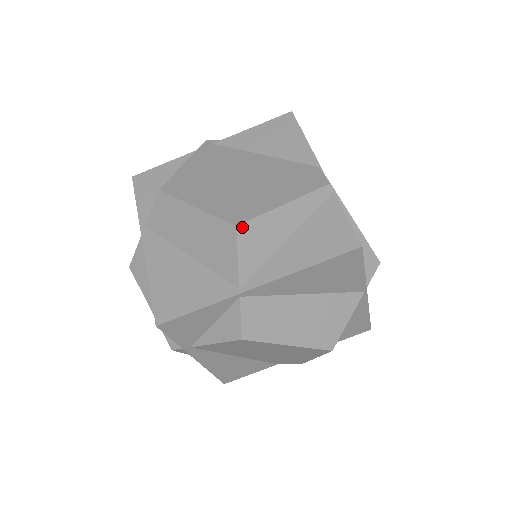
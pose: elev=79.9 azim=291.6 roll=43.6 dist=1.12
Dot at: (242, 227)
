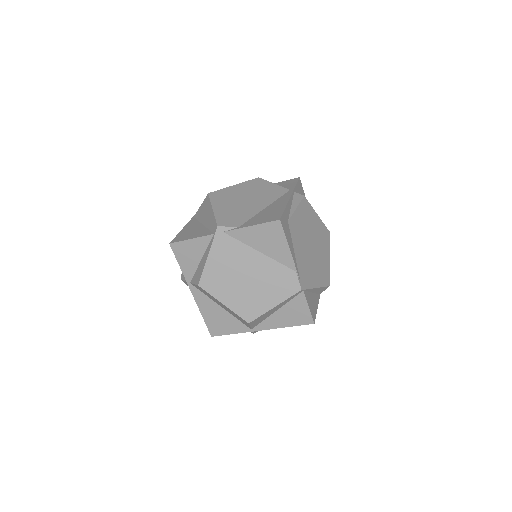
Dot at: (252, 322)
